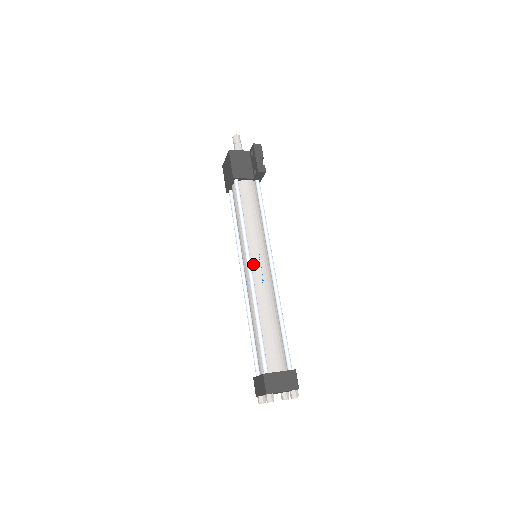
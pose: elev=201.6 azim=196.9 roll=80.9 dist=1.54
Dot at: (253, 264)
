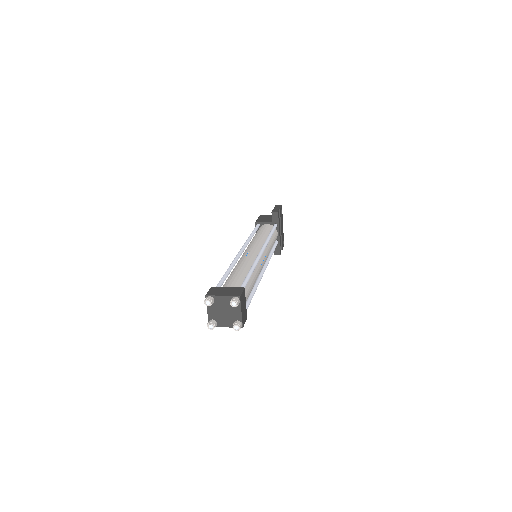
Dot at: (246, 251)
